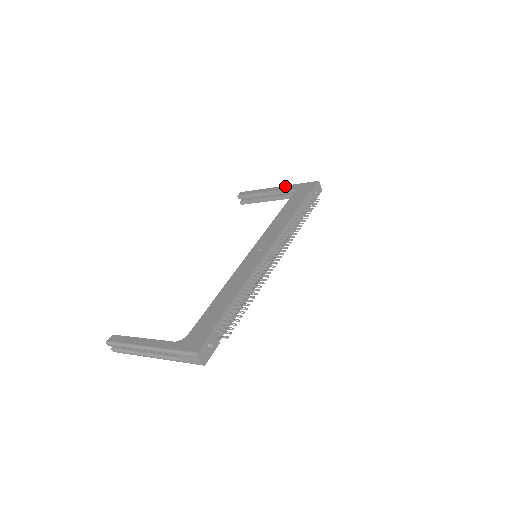
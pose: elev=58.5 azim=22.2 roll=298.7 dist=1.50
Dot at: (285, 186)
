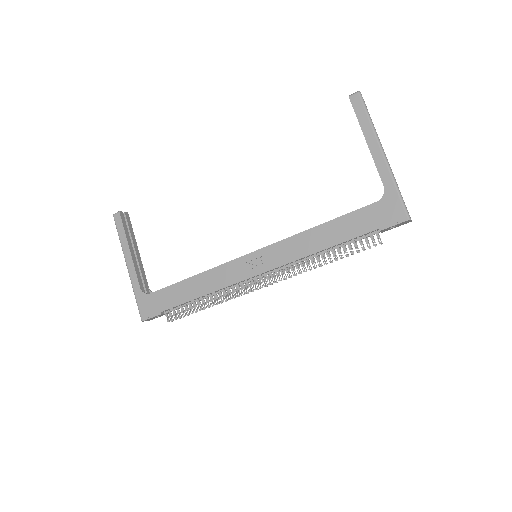
Dot at: (386, 170)
